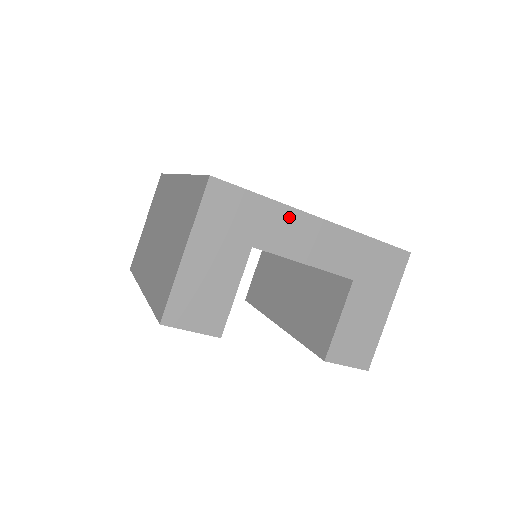
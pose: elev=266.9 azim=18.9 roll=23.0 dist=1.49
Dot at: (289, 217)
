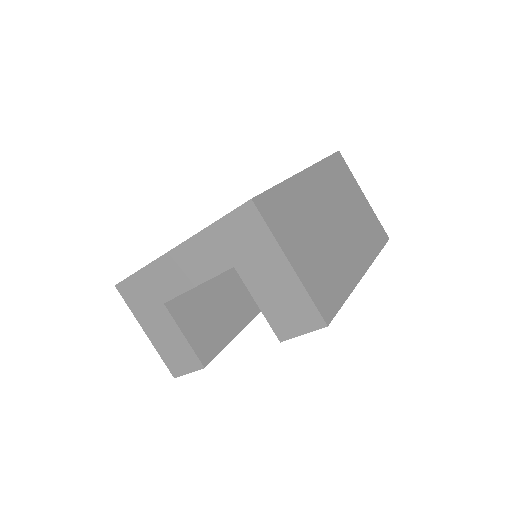
Dot at: (159, 268)
